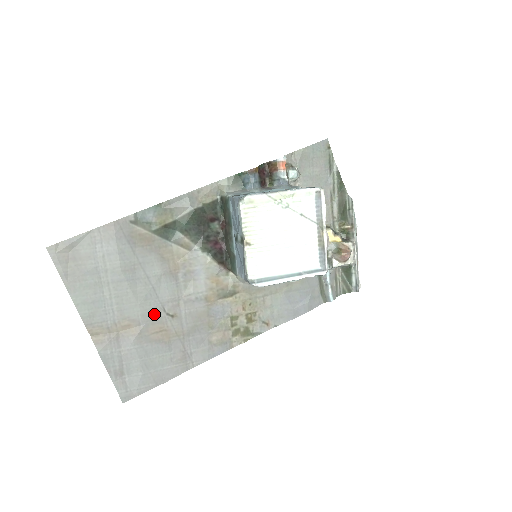
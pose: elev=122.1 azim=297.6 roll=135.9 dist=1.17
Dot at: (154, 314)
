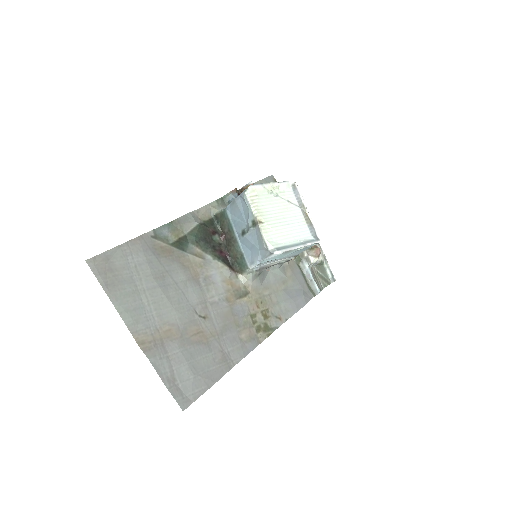
Dot at: (189, 317)
